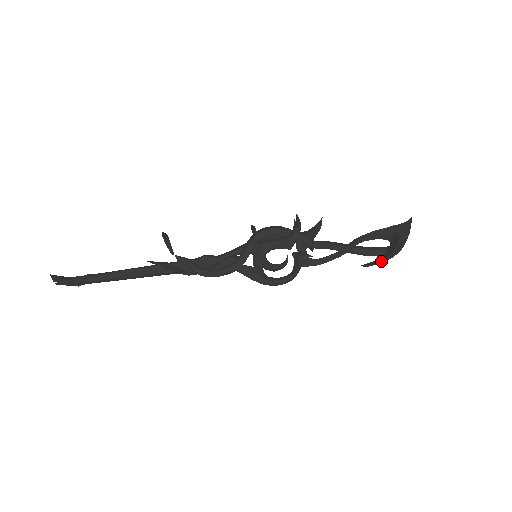
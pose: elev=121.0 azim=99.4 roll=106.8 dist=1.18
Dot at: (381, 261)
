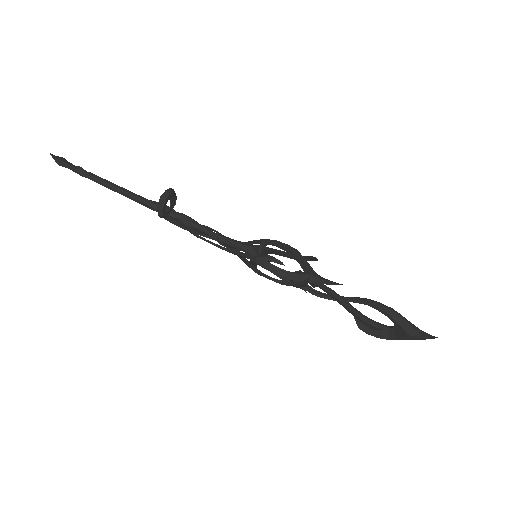
Dot at: (366, 330)
